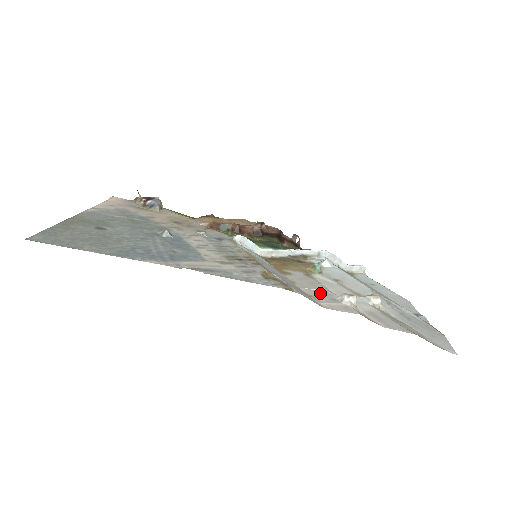
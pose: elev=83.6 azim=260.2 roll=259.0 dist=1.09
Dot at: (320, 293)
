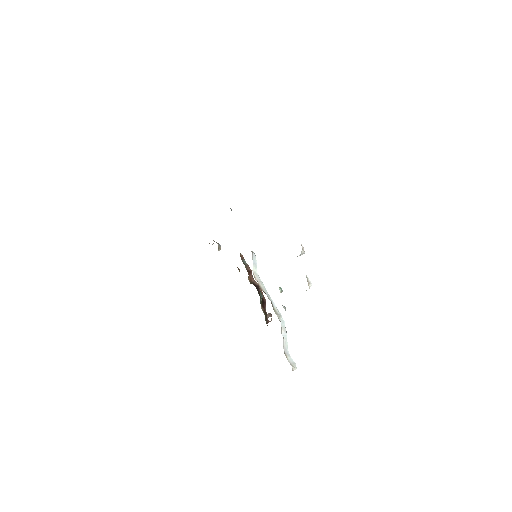
Dot at: occluded
